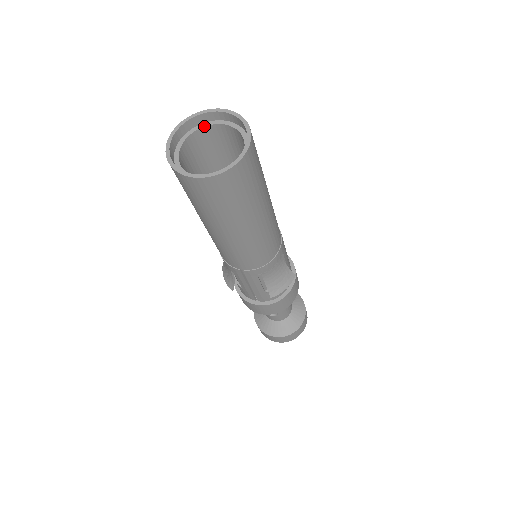
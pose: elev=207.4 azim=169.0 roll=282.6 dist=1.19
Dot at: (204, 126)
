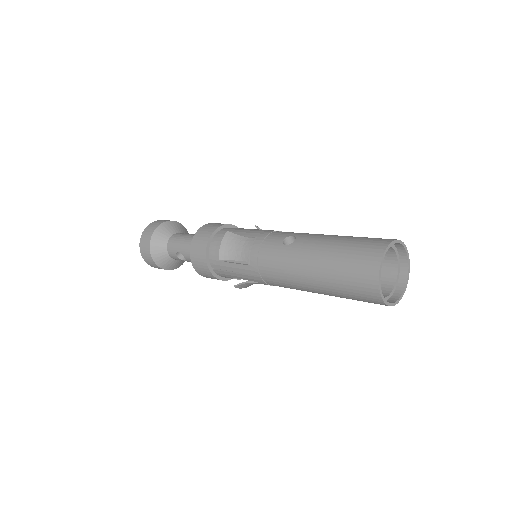
Dot at: (393, 247)
